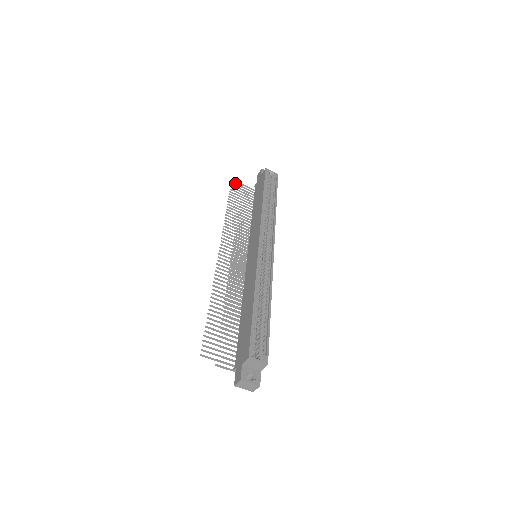
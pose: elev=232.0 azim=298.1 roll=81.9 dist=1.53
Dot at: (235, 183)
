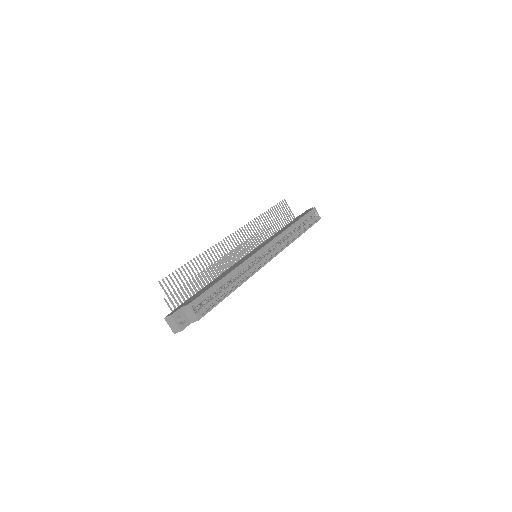
Dot at: occluded
